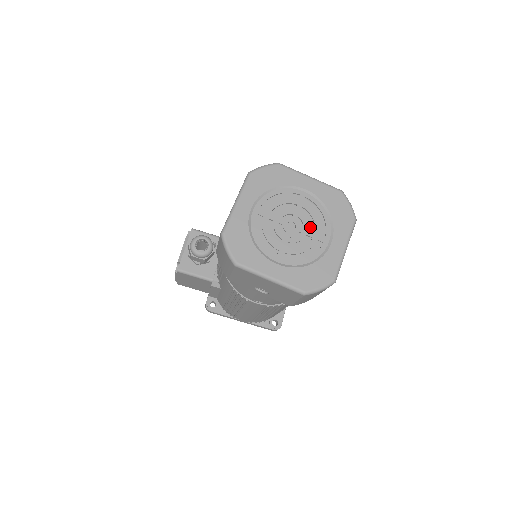
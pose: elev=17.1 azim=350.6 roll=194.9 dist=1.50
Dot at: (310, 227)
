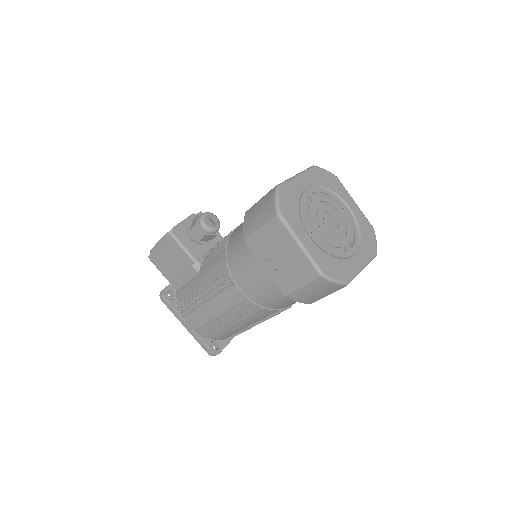
Dot at: occluded
